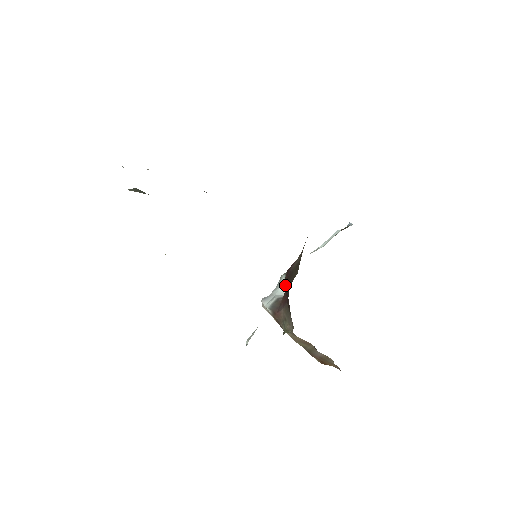
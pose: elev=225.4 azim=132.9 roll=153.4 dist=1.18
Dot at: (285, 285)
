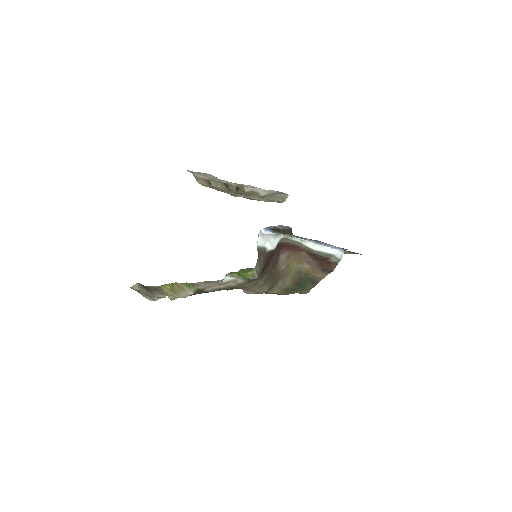
Dot at: (276, 245)
